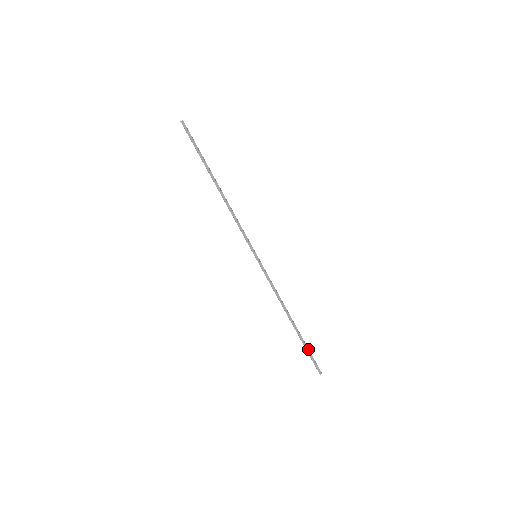
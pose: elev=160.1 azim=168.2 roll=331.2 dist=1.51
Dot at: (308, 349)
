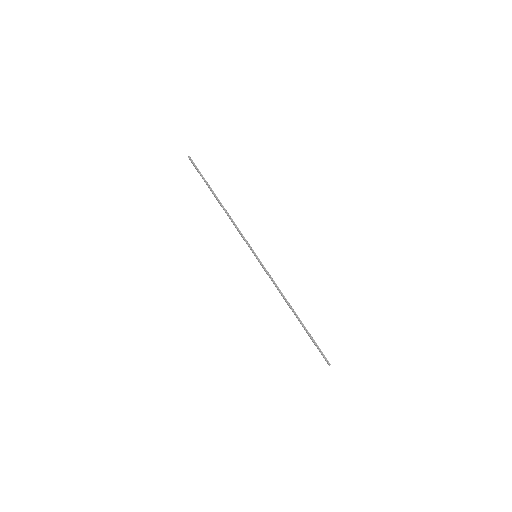
Dot at: (314, 340)
